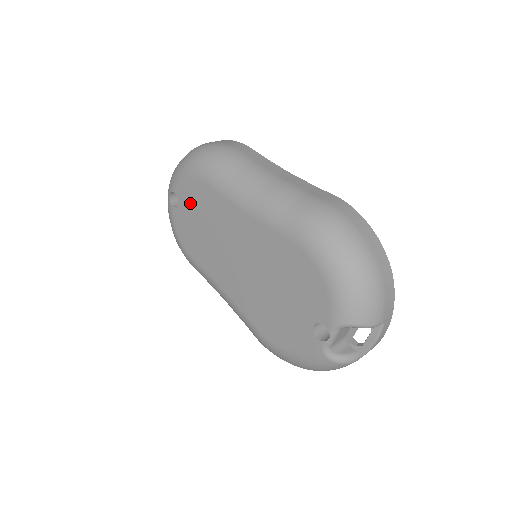
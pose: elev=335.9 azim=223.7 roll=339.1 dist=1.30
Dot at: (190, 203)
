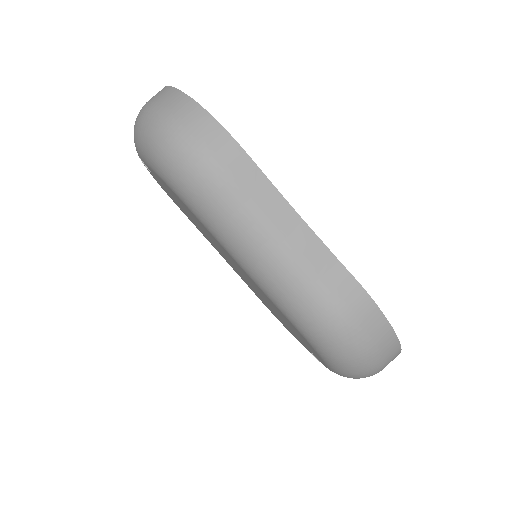
Dot at: (167, 189)
